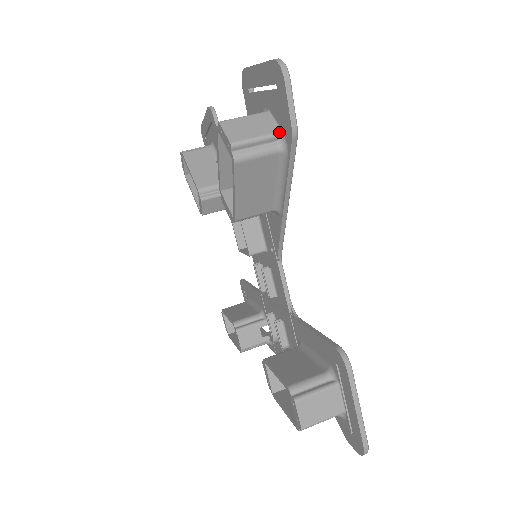
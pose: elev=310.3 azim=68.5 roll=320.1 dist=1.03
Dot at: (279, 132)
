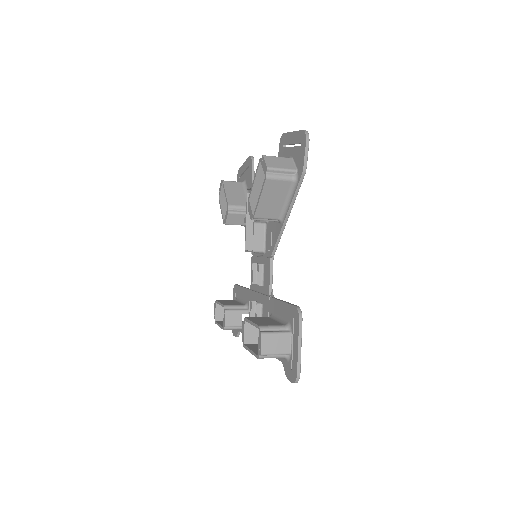
Dot at: (295, 170)
